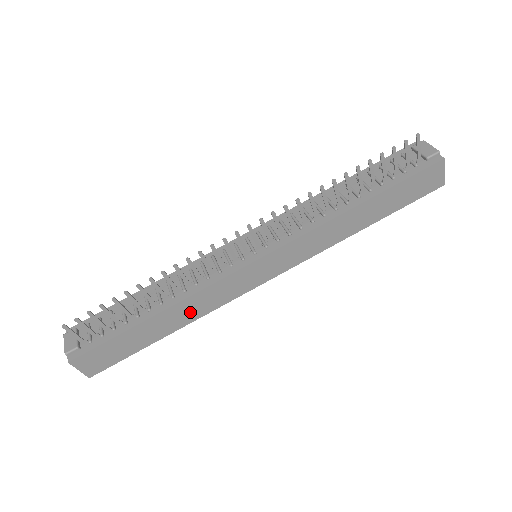
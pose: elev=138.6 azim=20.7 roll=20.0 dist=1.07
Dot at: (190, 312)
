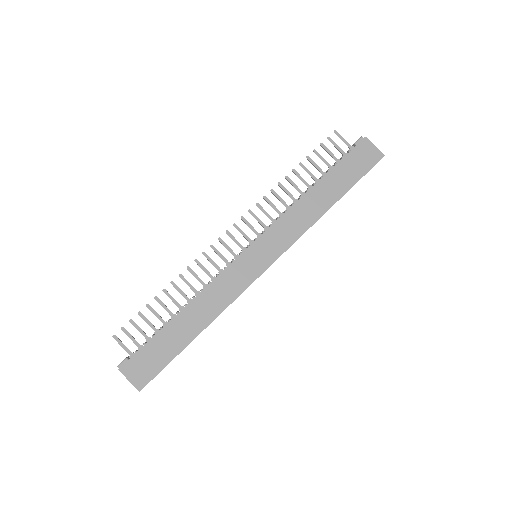
Dot at: (210, 307)
